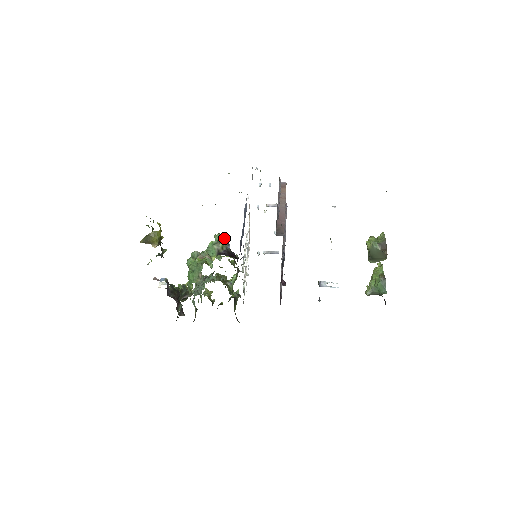
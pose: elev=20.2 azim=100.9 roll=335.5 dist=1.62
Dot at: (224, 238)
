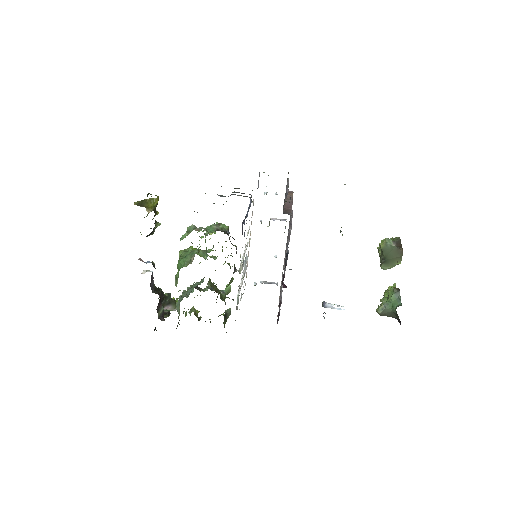
Dot at: occluded
